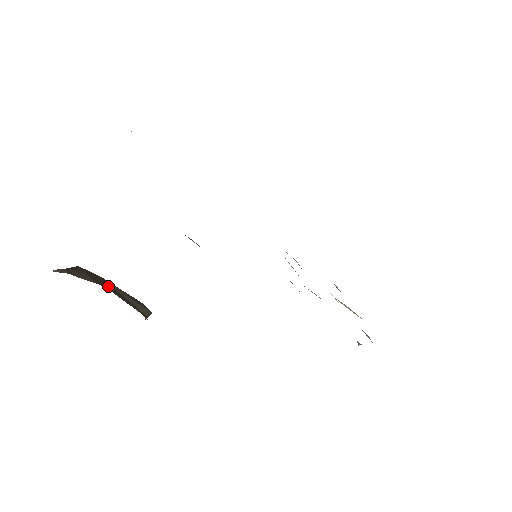
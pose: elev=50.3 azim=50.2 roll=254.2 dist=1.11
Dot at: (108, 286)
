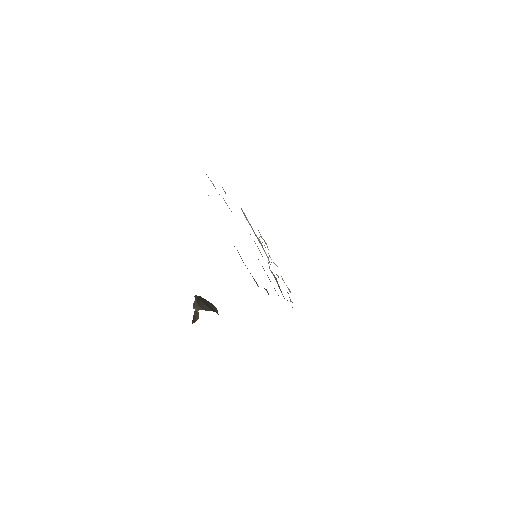
Dot at: occluded
